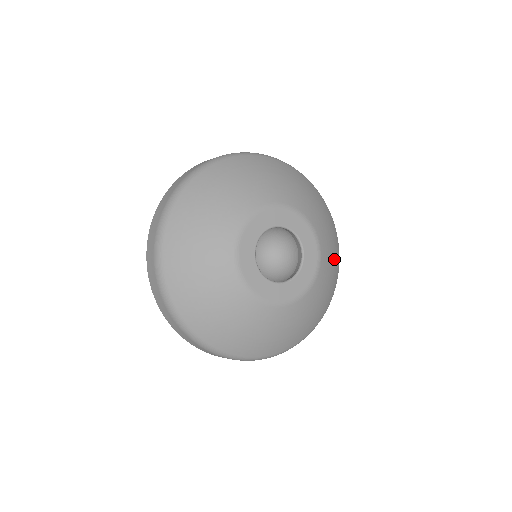
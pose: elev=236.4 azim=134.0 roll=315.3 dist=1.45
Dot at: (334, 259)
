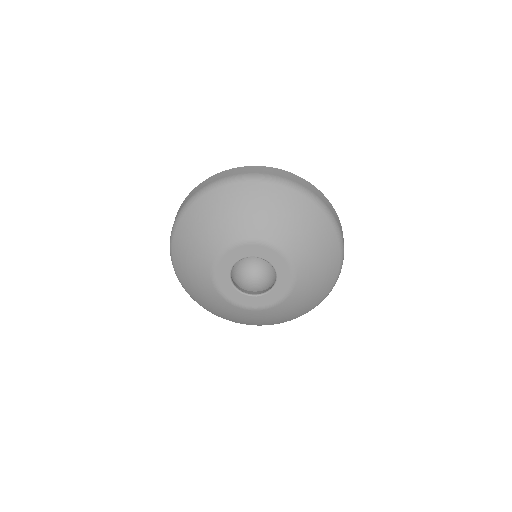
Dot at: (323, 272)
